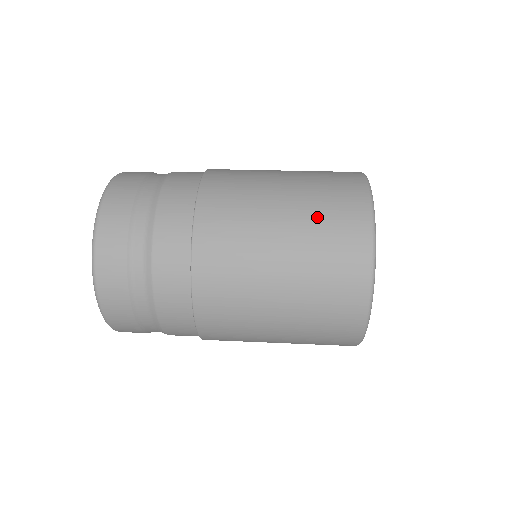
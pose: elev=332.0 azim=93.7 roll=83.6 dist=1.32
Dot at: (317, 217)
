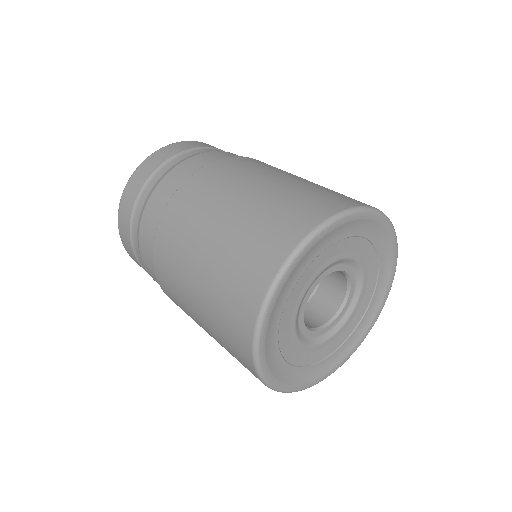
Dot at: (216, 305)
